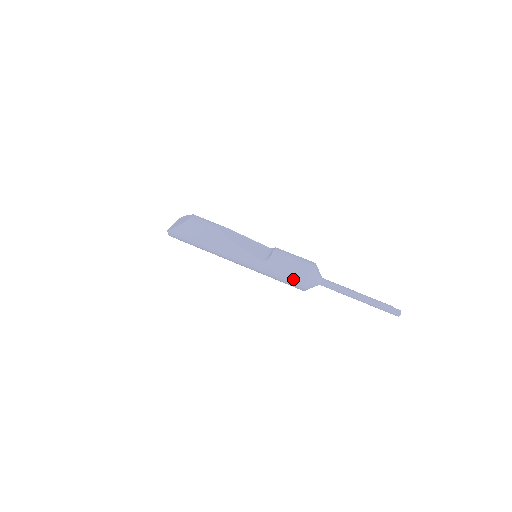
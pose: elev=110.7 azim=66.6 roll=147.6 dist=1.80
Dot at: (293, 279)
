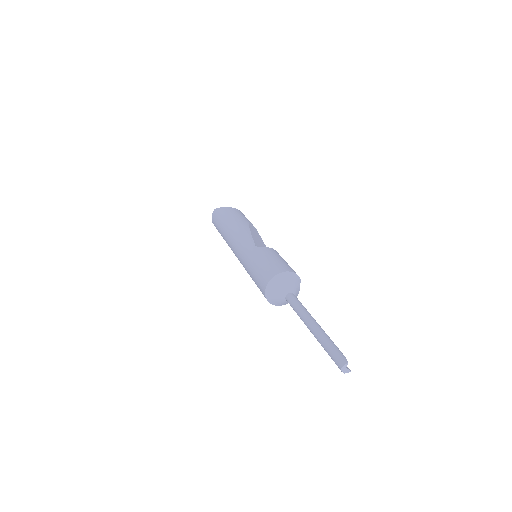
Dot at: (266, 269)
